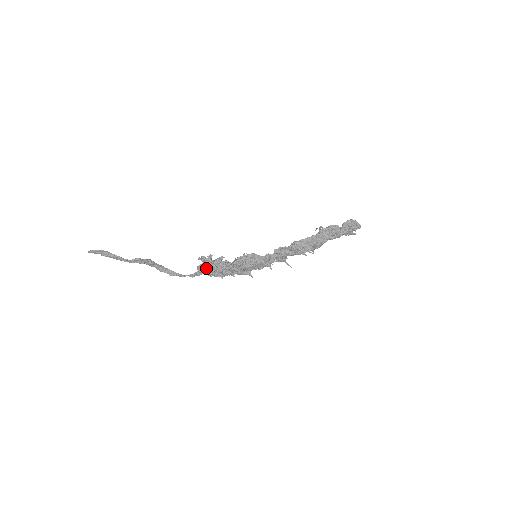
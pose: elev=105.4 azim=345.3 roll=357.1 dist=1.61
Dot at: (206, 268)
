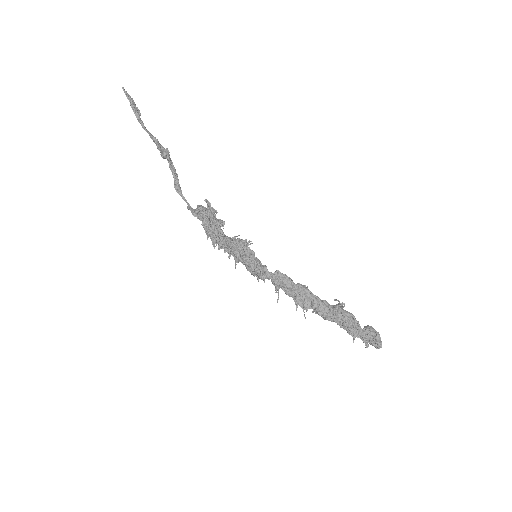
Dot at: (204, 215)
